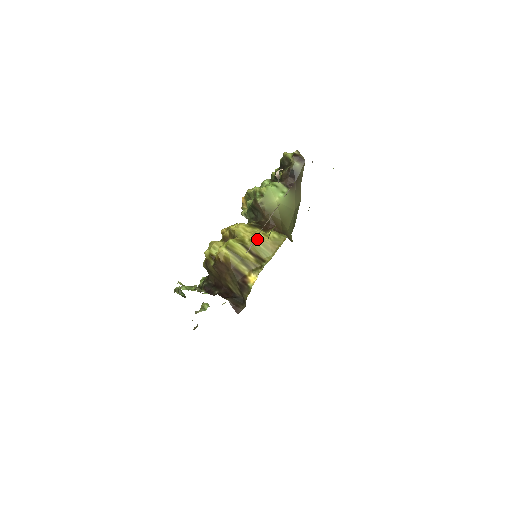
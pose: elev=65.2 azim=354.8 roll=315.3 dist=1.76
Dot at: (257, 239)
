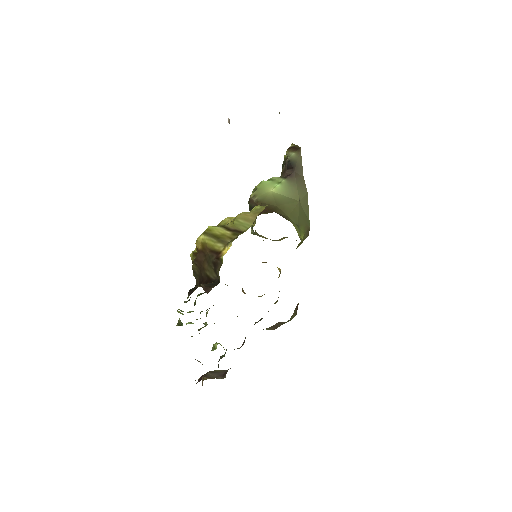
Dot at: (237, 216)
